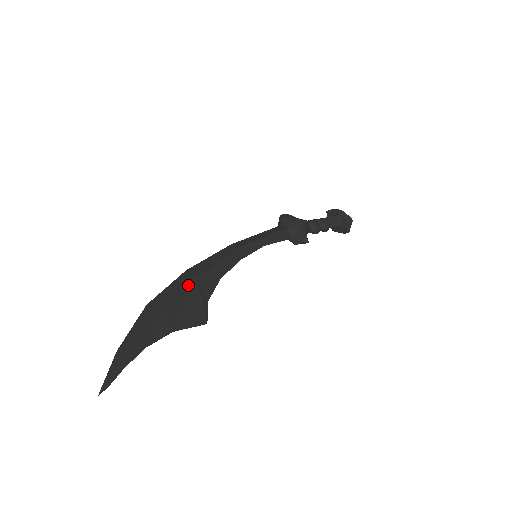
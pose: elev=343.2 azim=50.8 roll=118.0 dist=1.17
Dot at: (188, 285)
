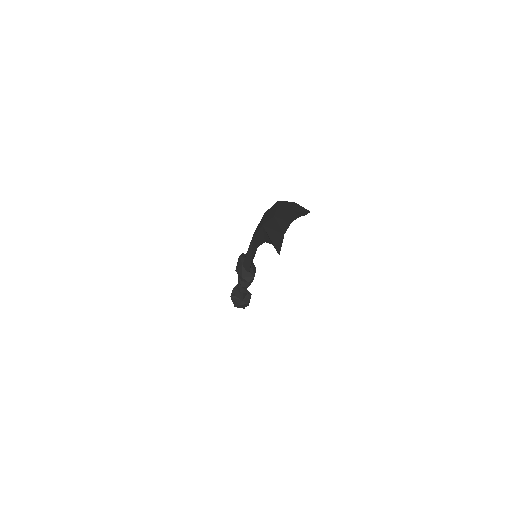
Dot at: occluded
